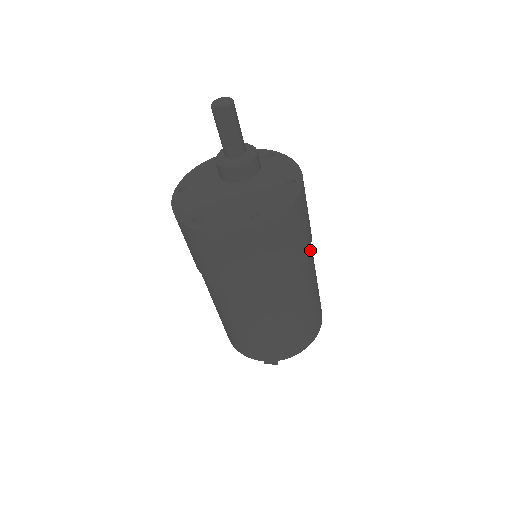
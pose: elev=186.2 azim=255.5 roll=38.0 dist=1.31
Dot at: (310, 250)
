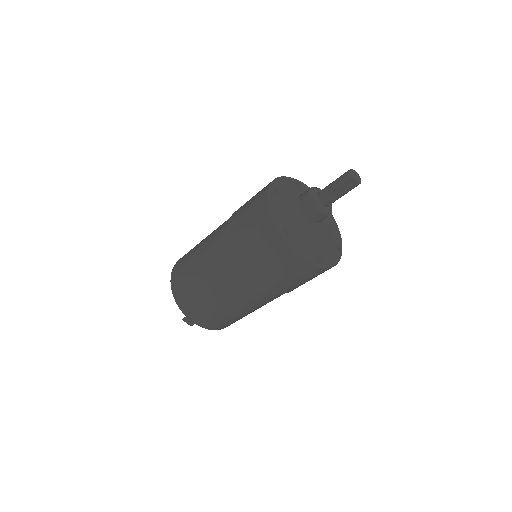
Dot at: occluded
